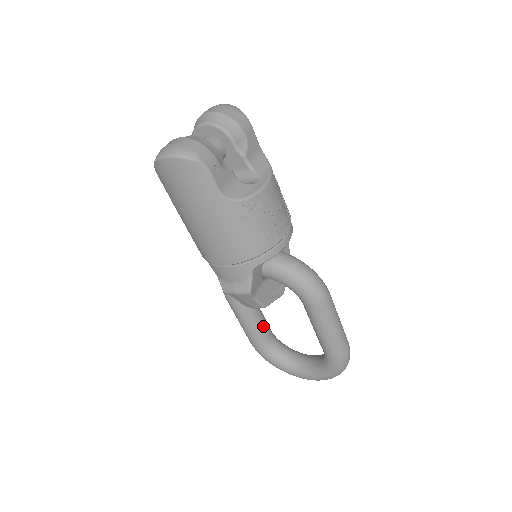
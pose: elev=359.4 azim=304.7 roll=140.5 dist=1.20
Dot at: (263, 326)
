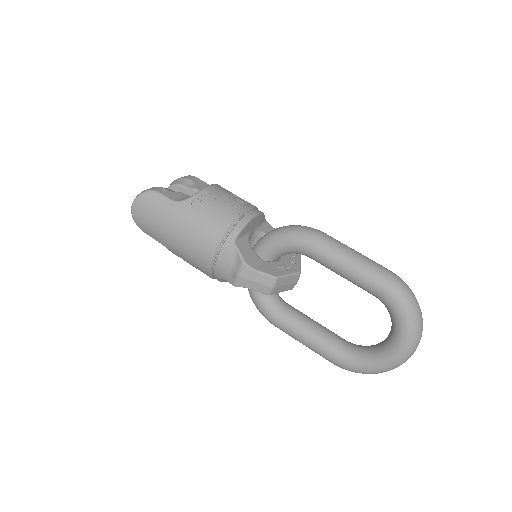
Dot at: (325, 332)
